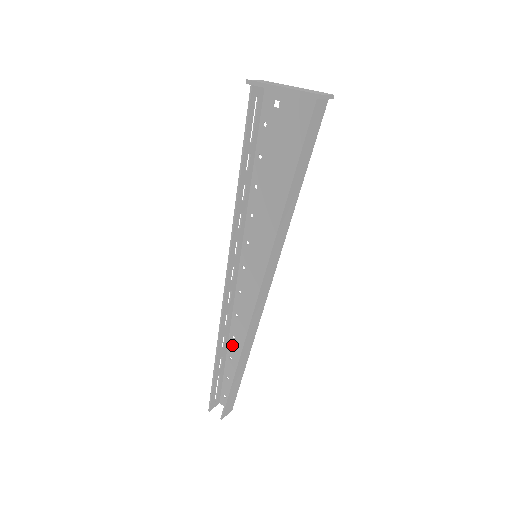
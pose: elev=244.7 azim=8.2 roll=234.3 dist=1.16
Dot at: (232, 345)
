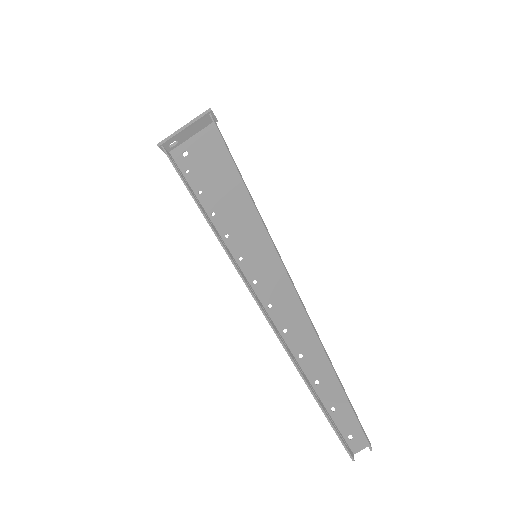
Dot at: (306, 366)
